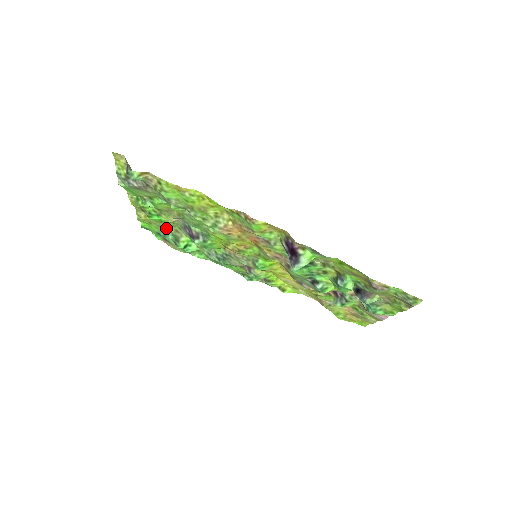
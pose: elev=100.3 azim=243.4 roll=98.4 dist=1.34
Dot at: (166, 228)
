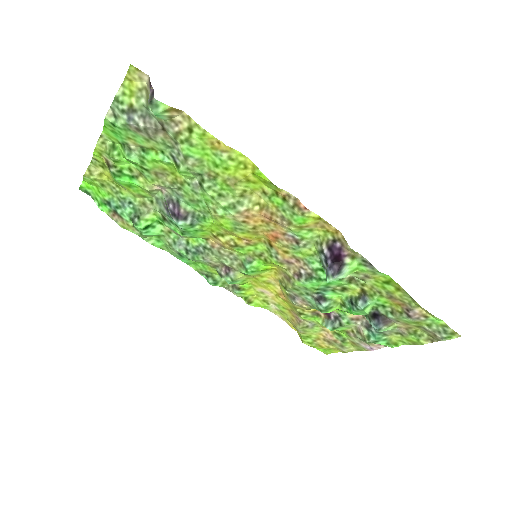
Dot at: (128, 197)
